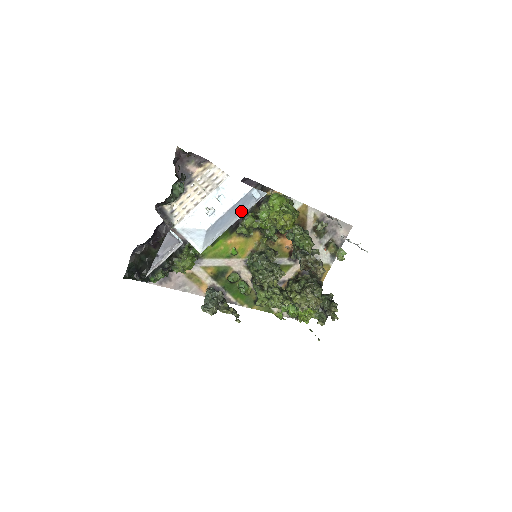
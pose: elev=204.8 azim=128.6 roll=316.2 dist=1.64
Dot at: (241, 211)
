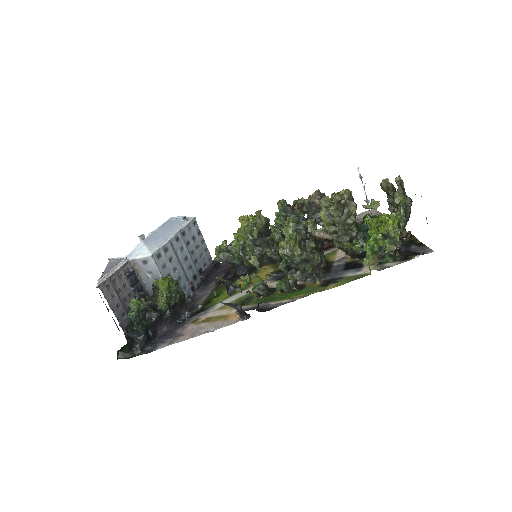
Dot at: (176, 228)
